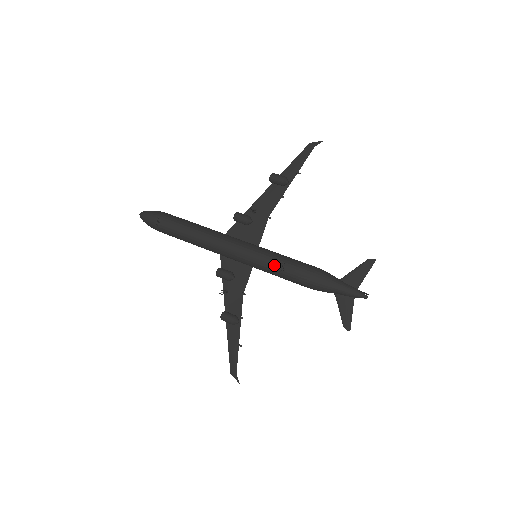
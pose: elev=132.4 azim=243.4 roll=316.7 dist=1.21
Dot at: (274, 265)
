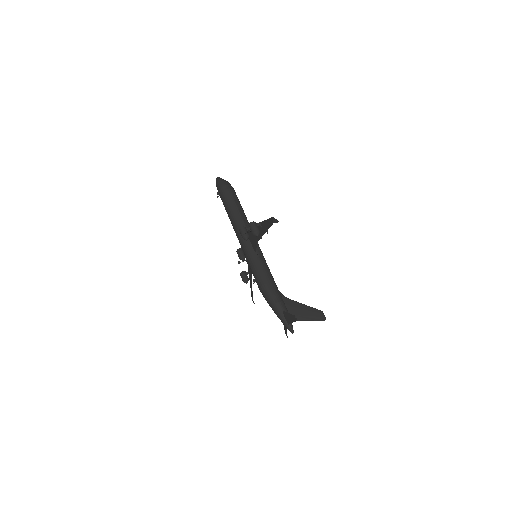
Dot at: (253, 275)
